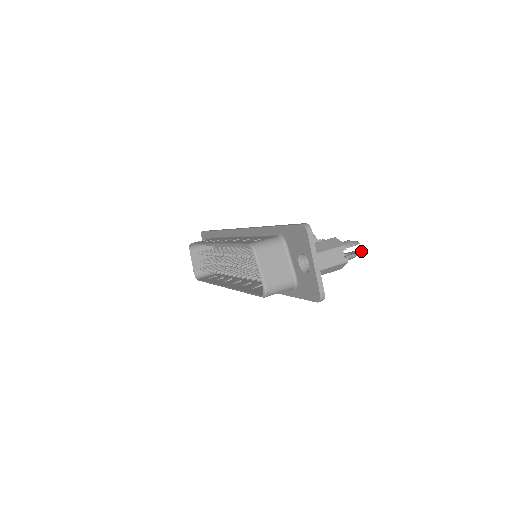
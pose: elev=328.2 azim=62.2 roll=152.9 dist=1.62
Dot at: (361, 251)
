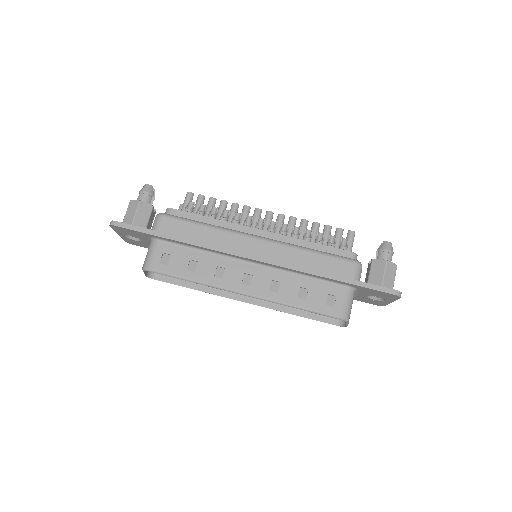
Dot at: occluded
